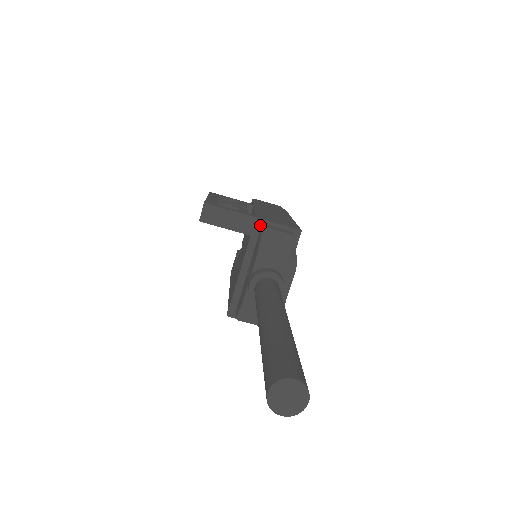
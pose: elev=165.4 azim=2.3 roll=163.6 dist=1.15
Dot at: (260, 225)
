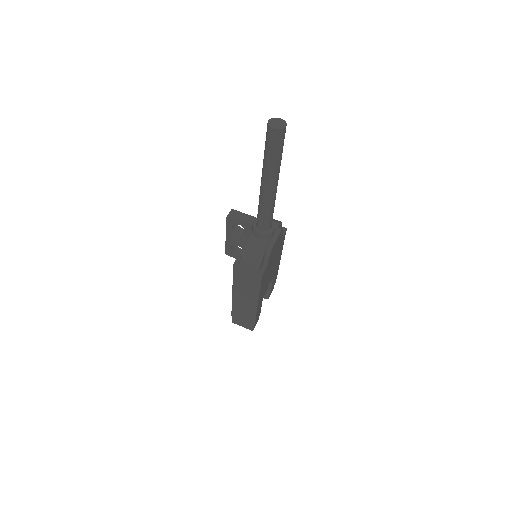
Dot at: occluded
